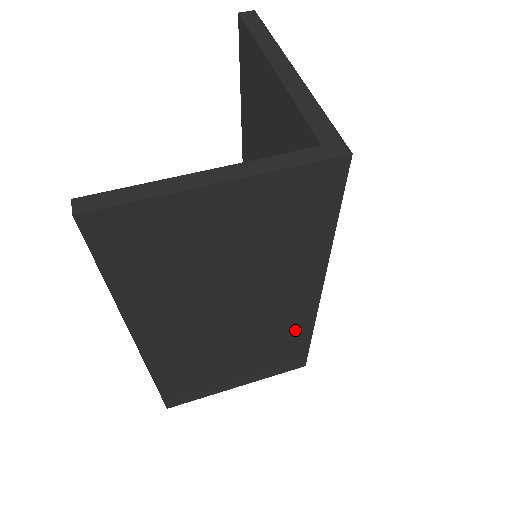
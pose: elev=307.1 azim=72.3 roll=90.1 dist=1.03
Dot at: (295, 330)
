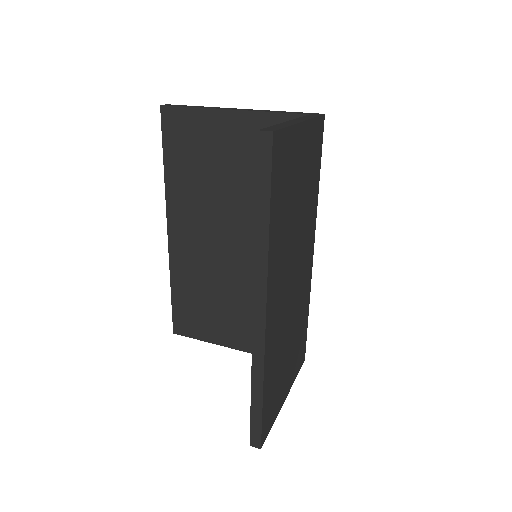
Dot at: (305, 301)
